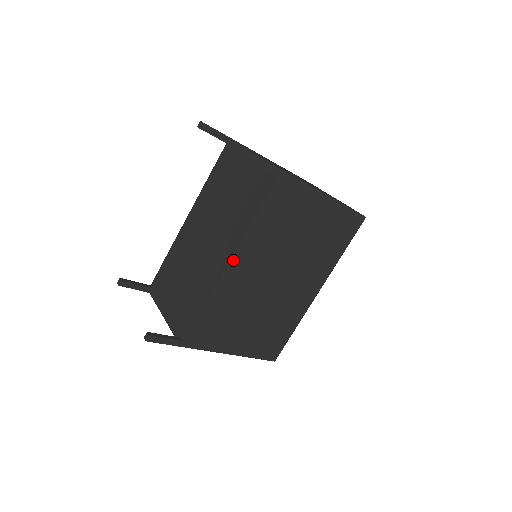
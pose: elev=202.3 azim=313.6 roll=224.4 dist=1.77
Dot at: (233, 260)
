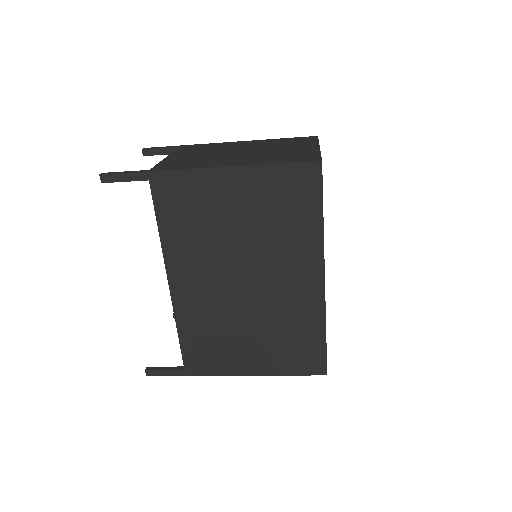
Dot at: (172, 280)
